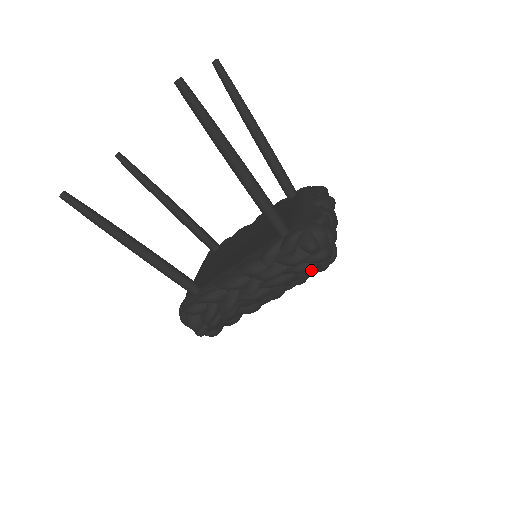
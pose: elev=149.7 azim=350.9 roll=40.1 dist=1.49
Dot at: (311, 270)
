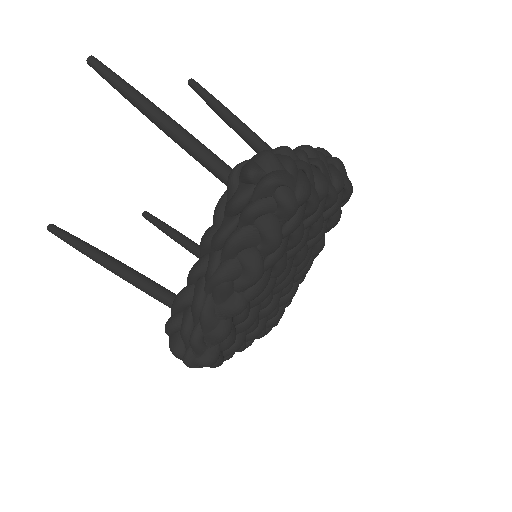
Dot at: (272, 214)
